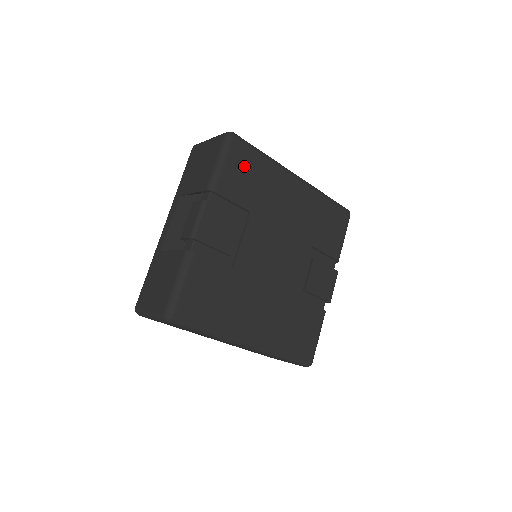
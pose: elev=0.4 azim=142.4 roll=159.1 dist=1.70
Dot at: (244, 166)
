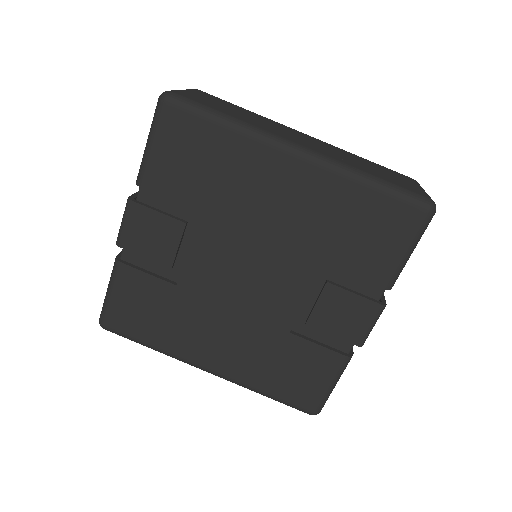
Dot at: (186, 146)
